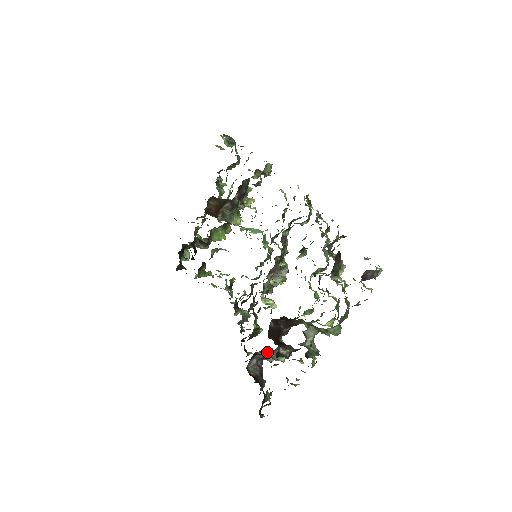
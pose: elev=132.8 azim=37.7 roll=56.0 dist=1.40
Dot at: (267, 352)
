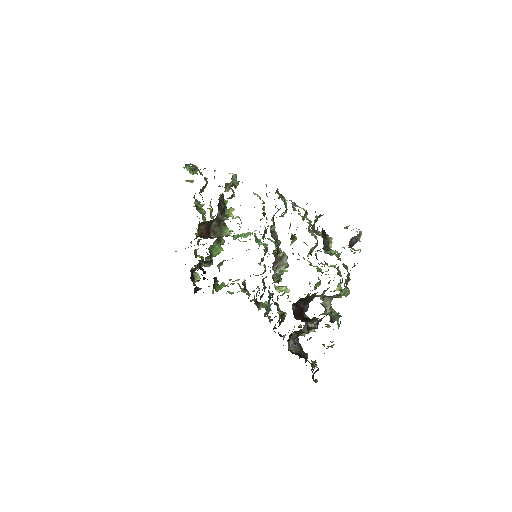
Dot at: (299, 331)
